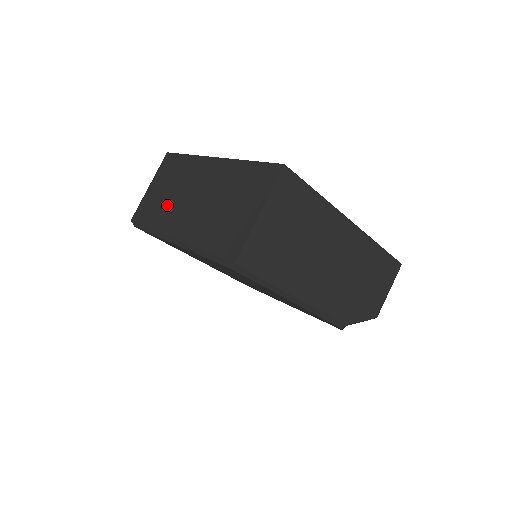
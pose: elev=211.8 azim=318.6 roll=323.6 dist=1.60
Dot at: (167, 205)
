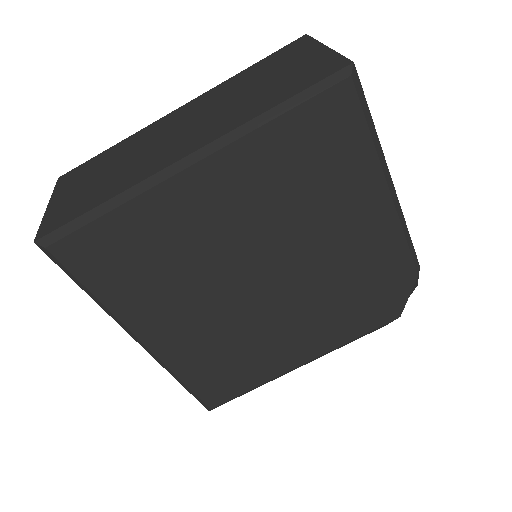
Dot at: (125, 170)
